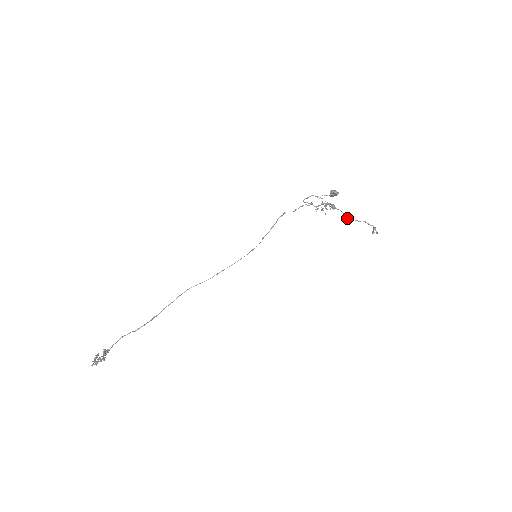
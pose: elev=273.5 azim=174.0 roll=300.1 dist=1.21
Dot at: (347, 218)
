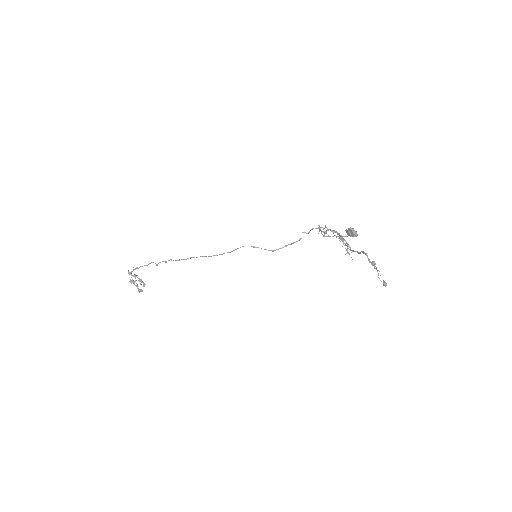
Dot at: (350, 250)
